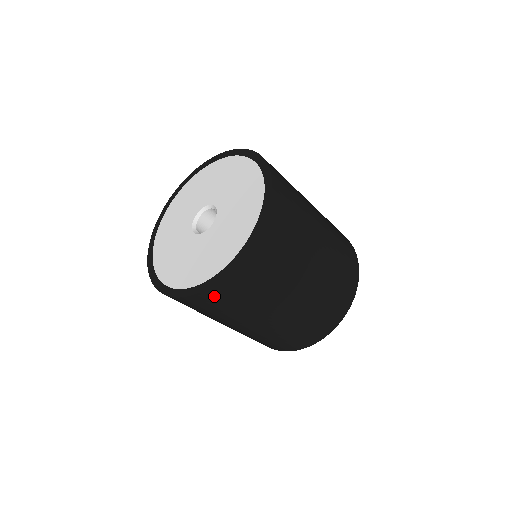
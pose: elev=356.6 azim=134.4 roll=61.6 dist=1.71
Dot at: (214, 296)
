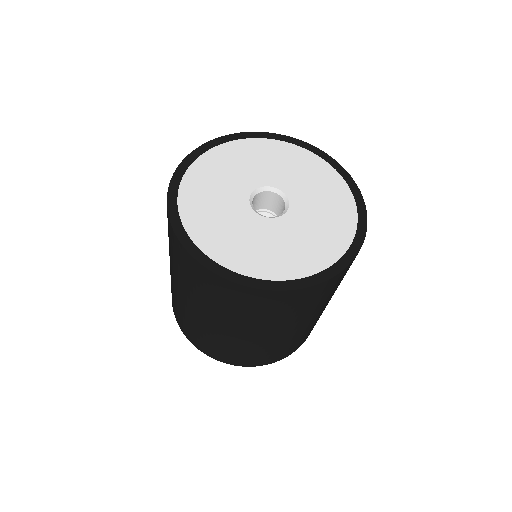
Dot at: (319, 290)
